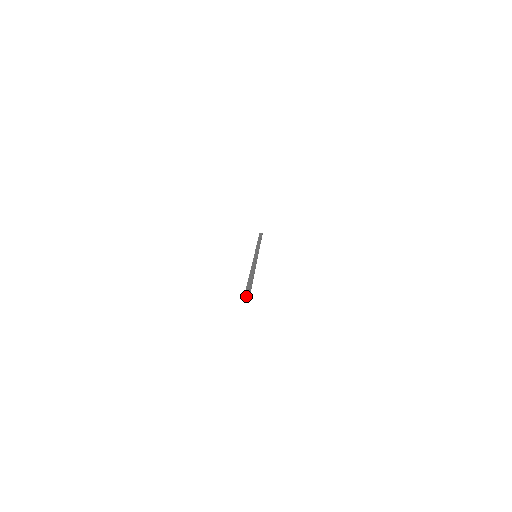
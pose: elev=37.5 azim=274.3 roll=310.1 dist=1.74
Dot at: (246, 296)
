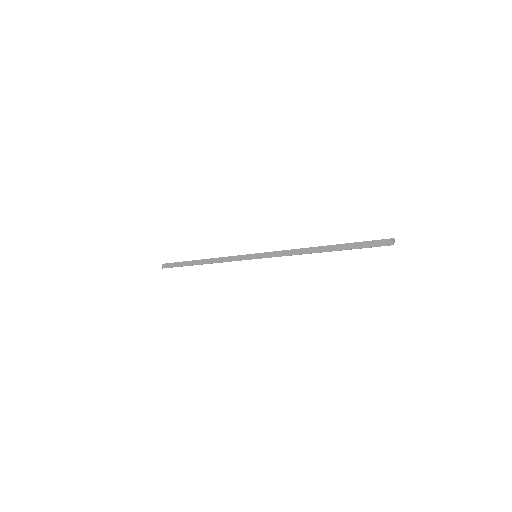
Dot at: (393, 243)
